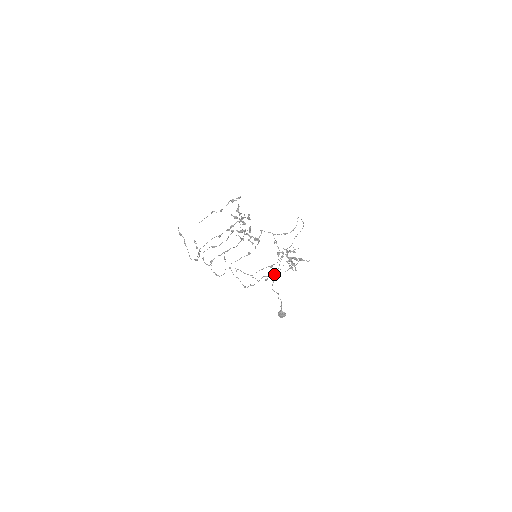
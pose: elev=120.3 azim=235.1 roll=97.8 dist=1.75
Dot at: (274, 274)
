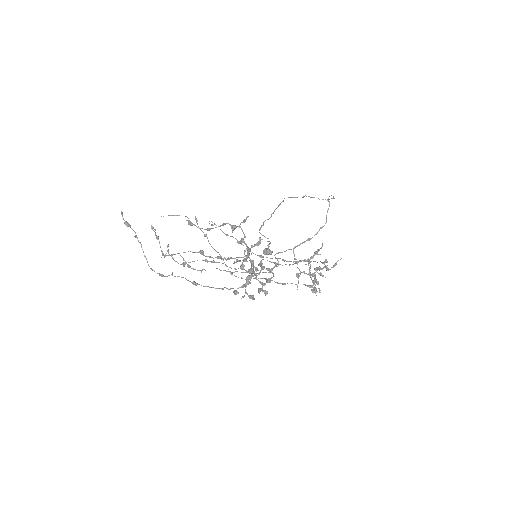
Dot at: (283, 284)
